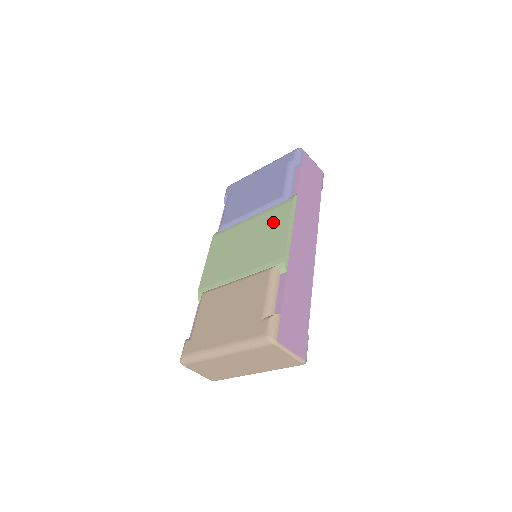
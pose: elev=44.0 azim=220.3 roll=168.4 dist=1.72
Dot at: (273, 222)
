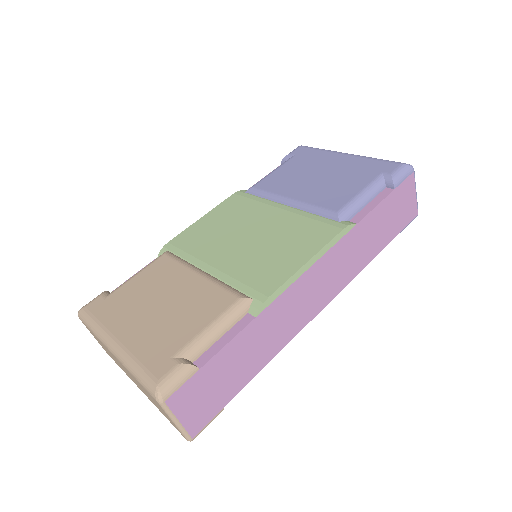
Dot at: (300, 236)
